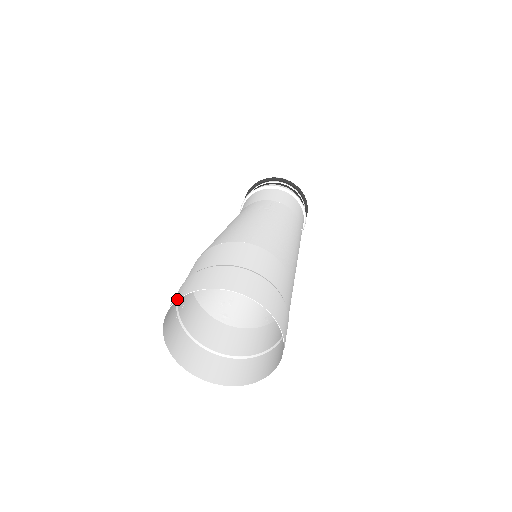
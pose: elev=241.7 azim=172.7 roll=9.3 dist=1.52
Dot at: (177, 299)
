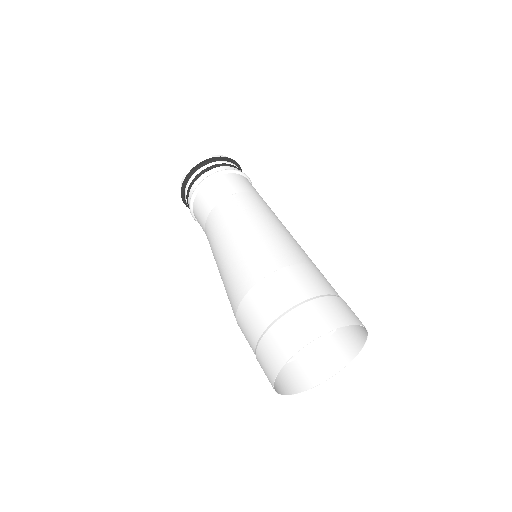
Dot at: (282, 367)
